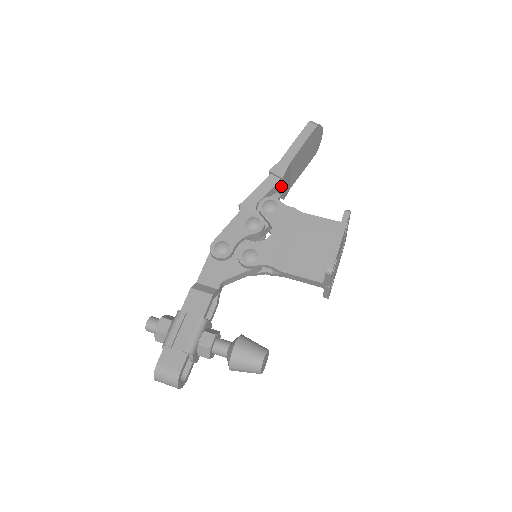
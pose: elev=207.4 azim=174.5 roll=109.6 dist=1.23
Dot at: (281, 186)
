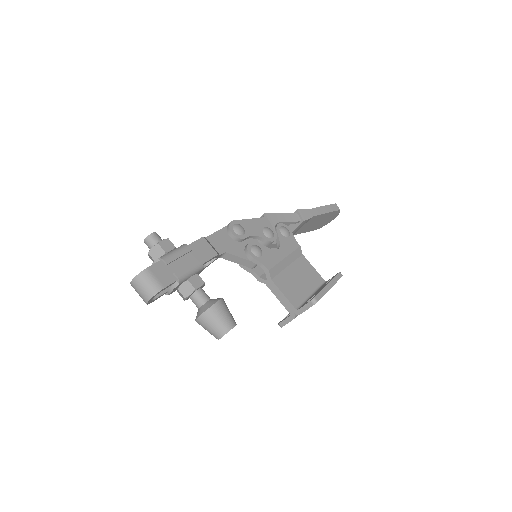
Dot at: (295, 227)
